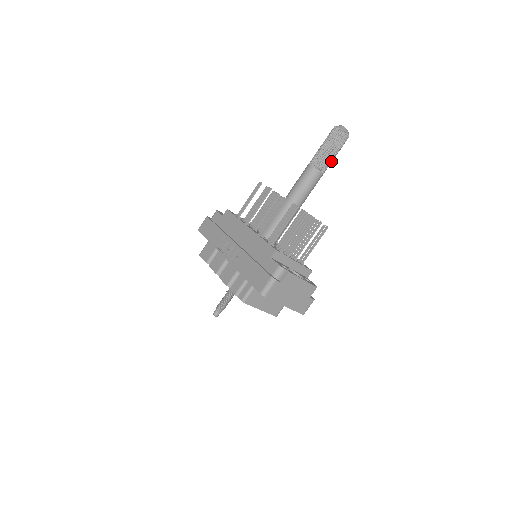
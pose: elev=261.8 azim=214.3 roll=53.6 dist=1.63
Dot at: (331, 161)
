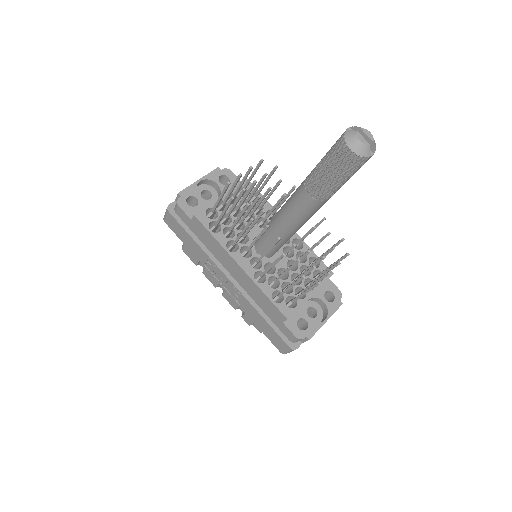
Dot at: occluded
